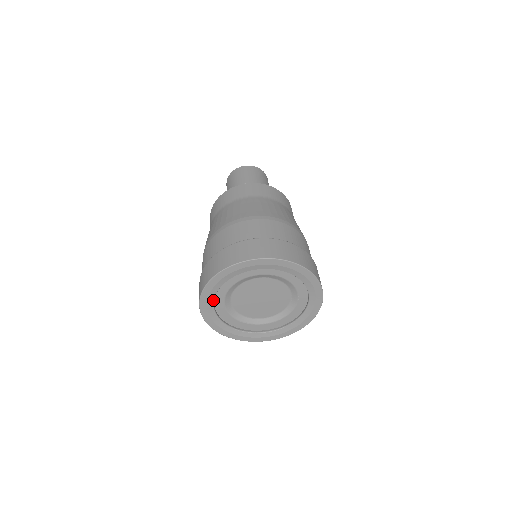
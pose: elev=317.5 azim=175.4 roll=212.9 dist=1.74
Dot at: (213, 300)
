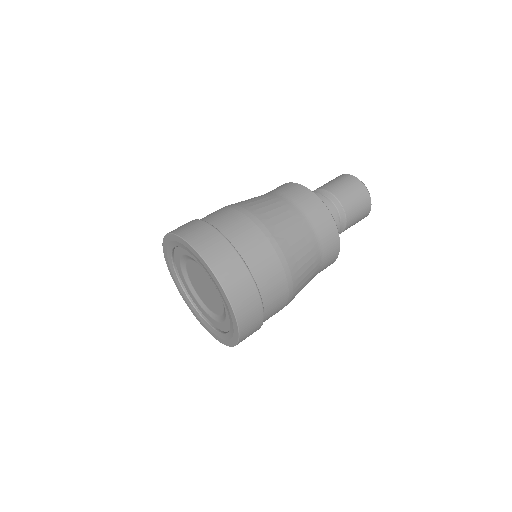
Dot at: (175, 273)
